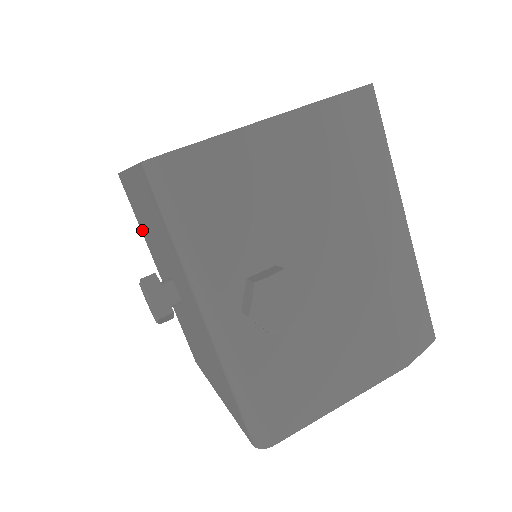
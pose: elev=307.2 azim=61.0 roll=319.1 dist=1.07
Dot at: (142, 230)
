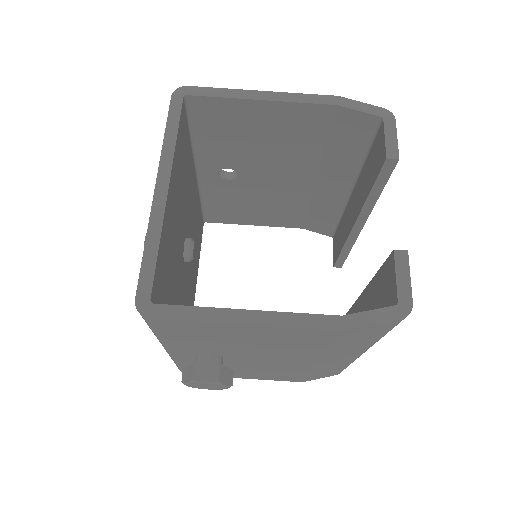
Dot at: occluded
